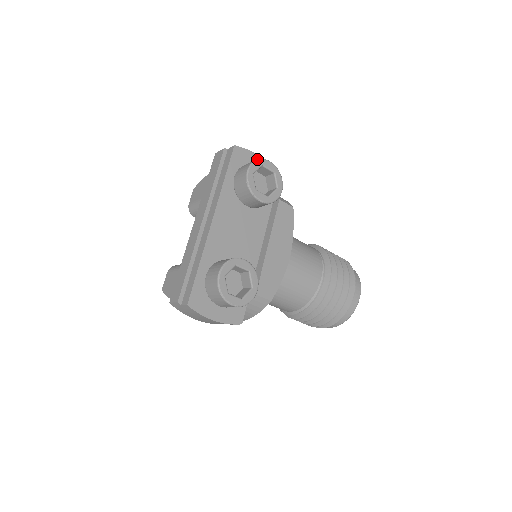
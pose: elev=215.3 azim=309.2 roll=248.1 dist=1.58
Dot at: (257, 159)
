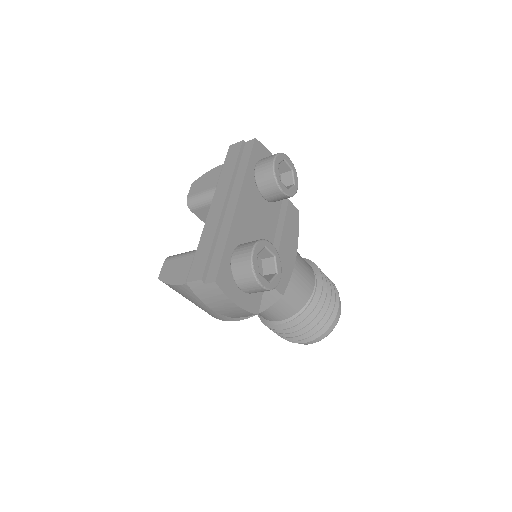
Dot at: occluded
